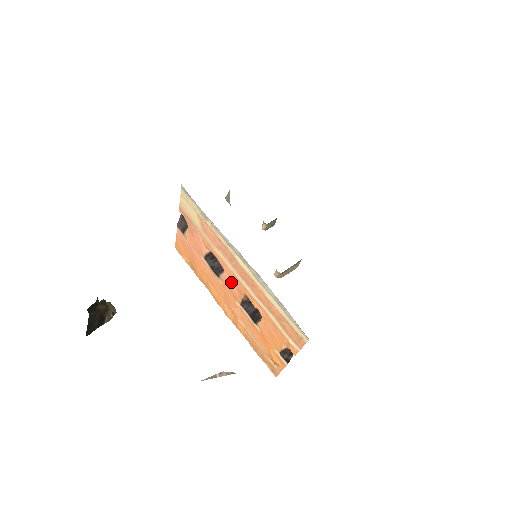
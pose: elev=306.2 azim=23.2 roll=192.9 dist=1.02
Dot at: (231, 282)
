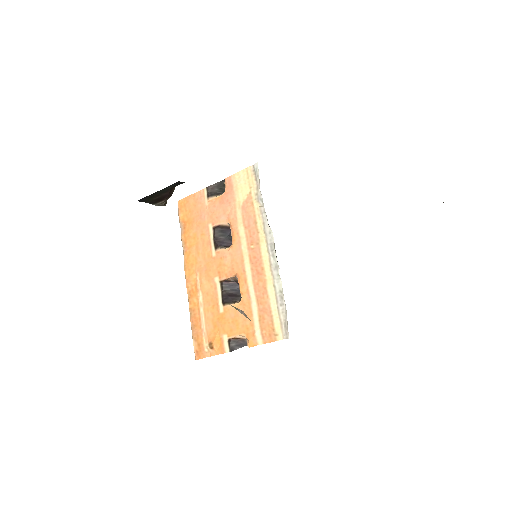
Dot at: (230, 259)
